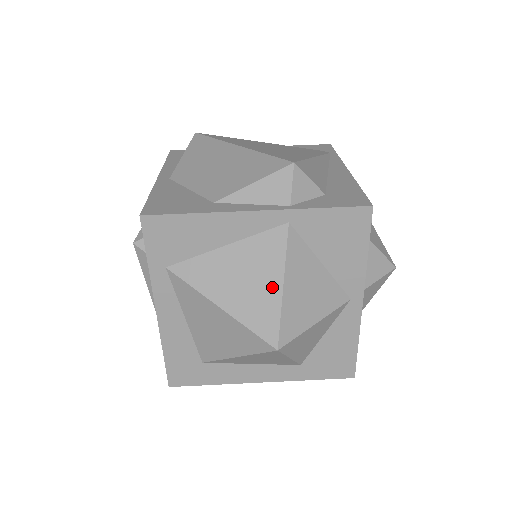
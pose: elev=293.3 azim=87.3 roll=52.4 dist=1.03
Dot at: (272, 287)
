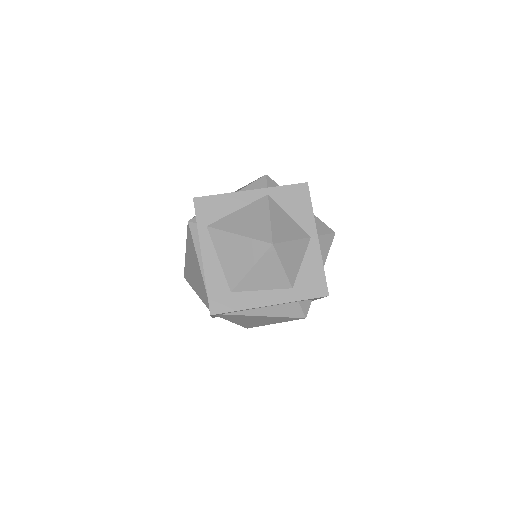
Dot at: (264, 220)
